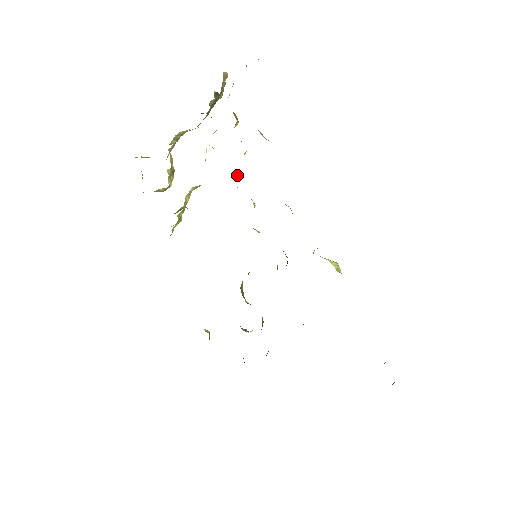
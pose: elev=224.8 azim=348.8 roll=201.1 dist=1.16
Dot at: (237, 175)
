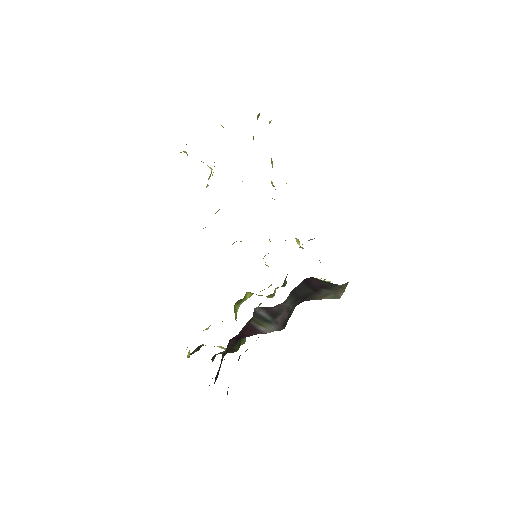
Dot at: occluded
